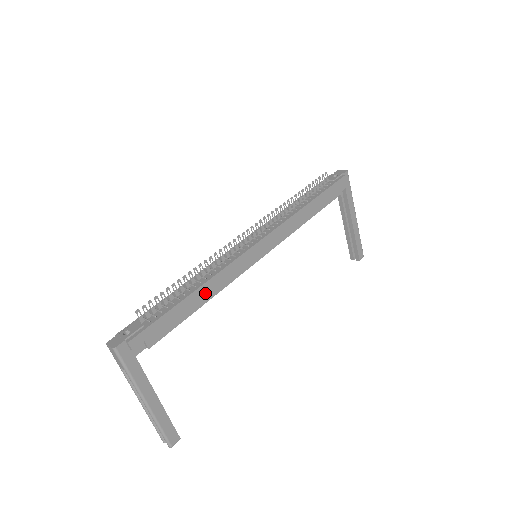
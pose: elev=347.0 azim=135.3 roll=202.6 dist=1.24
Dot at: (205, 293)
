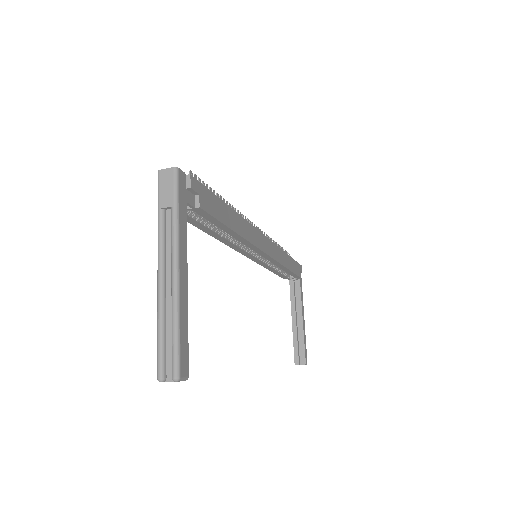
Dot at: (237, 223)
